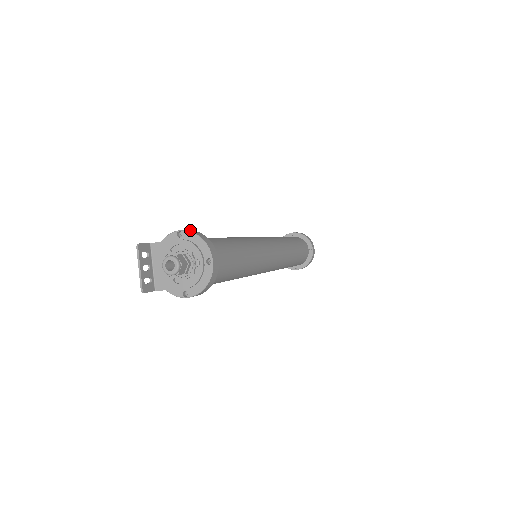
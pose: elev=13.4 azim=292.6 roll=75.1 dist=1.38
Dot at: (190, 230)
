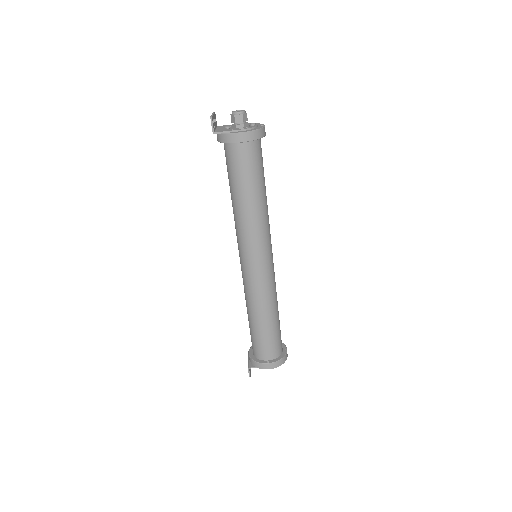
Dot at: occluded
